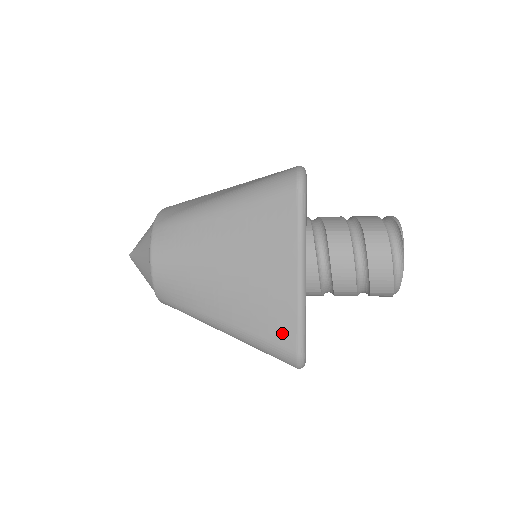
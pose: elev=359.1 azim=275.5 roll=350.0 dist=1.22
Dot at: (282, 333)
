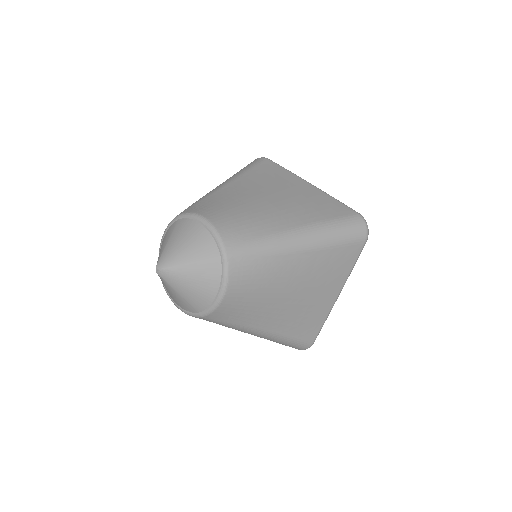
Dot at: (309, 333)
